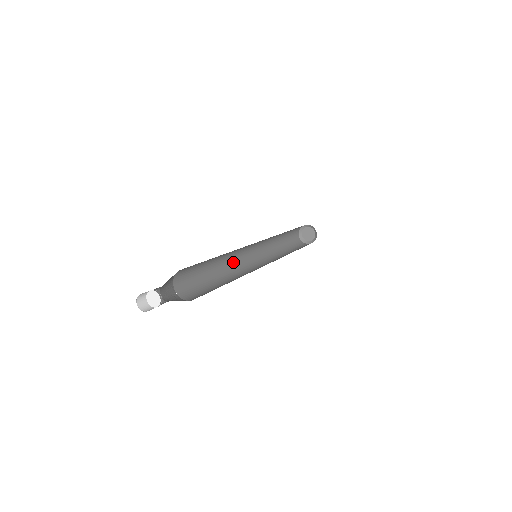
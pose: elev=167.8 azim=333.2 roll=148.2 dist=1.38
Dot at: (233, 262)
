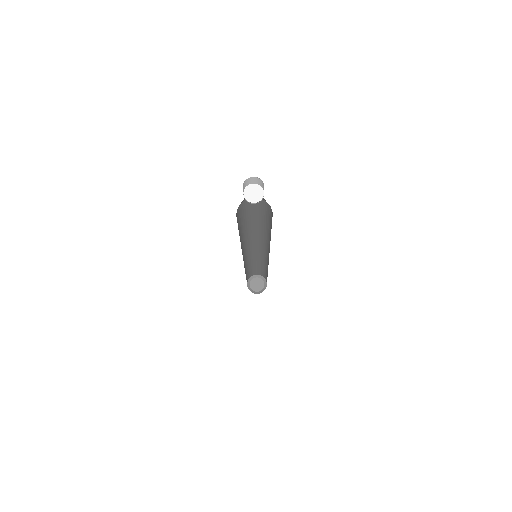
Dot at: occluded
